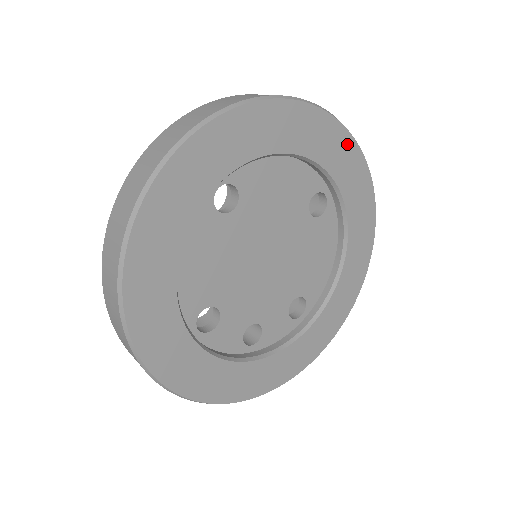
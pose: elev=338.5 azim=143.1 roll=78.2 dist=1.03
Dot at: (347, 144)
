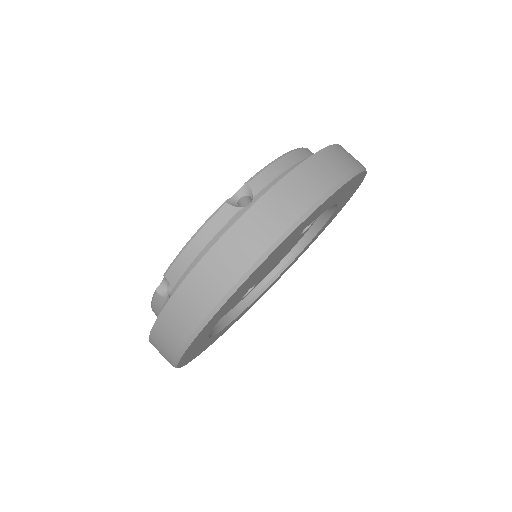
Dot at: (352, 194)
